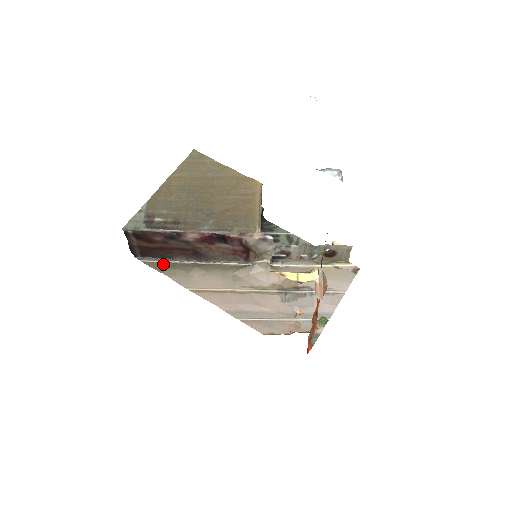
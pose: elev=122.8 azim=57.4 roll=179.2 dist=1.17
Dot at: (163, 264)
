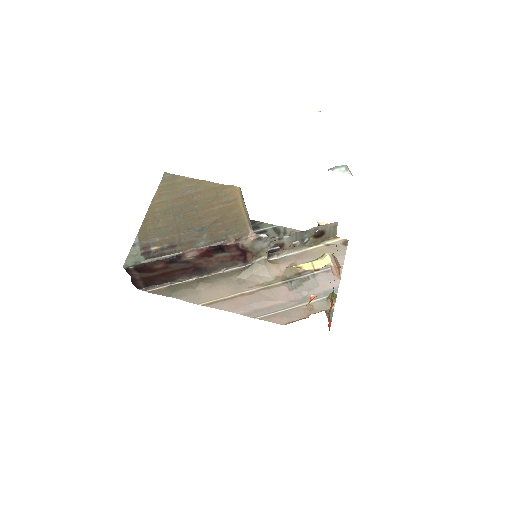
Dot at: (168, 288)
